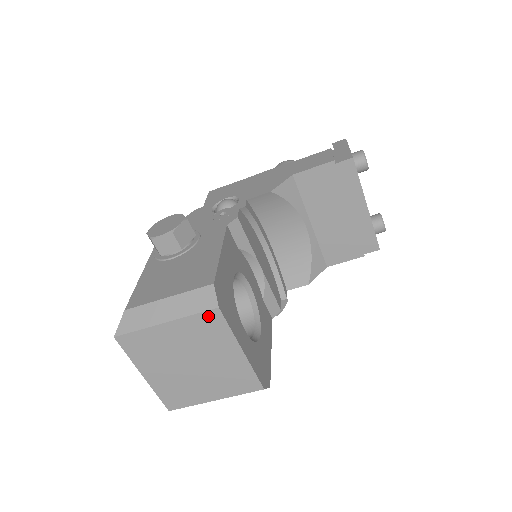
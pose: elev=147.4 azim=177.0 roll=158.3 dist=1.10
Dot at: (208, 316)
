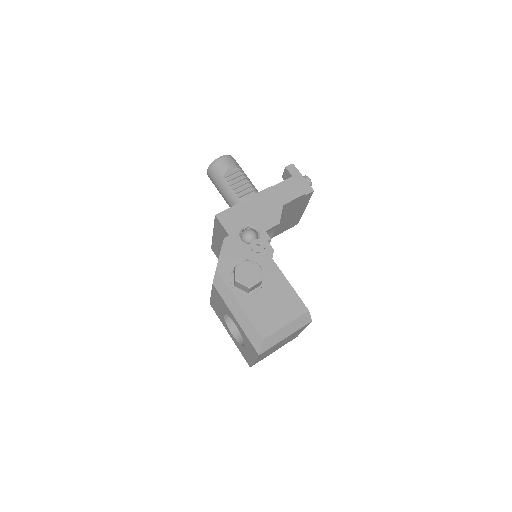
Dot at: occluded
